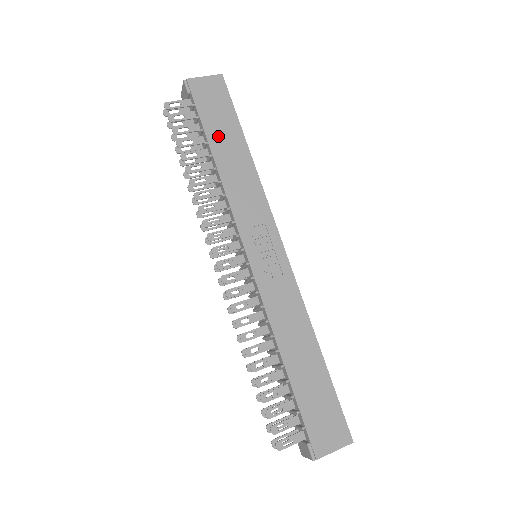
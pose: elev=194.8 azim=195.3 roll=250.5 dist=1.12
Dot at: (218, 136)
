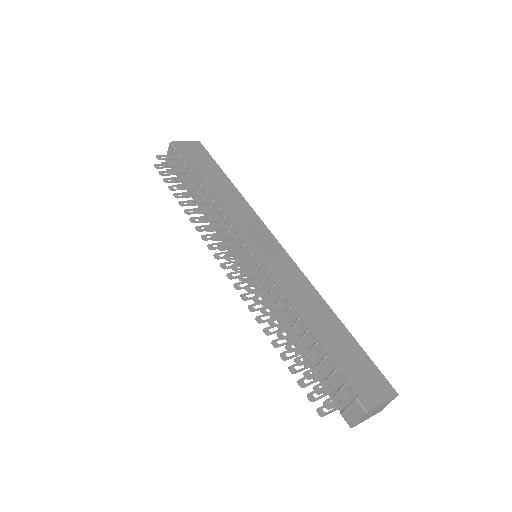
Dot at: (205, 173)
